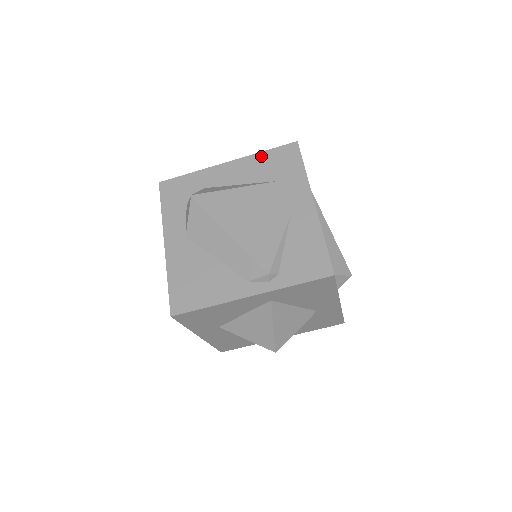
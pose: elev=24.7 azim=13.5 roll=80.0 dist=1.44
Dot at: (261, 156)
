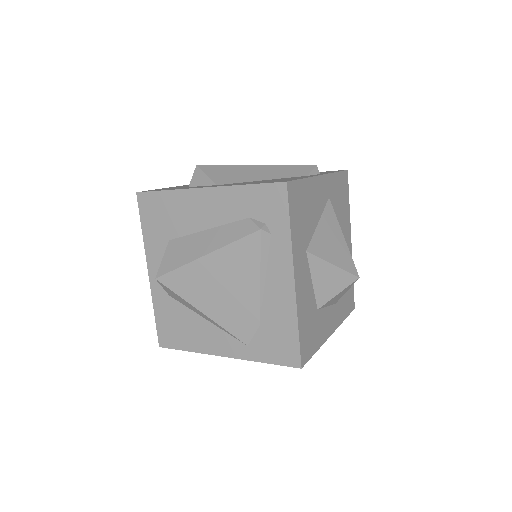
Dot at: occluded
